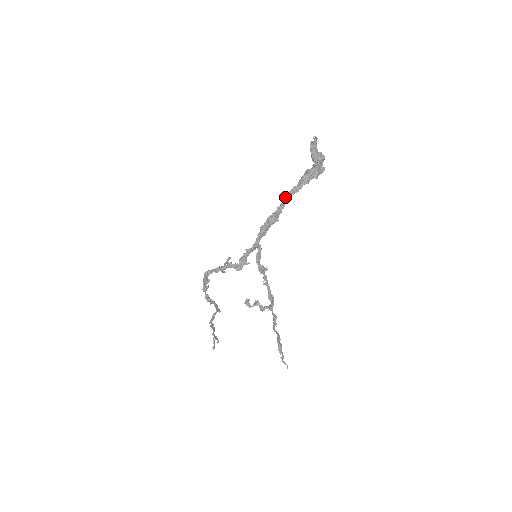
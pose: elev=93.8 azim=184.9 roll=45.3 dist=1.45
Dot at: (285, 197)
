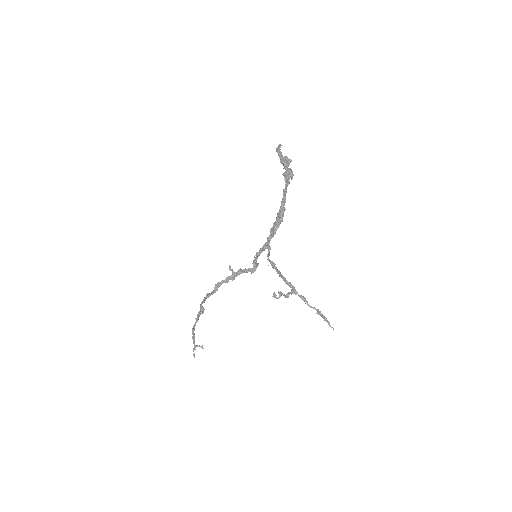
Dot at: (283, 200)
